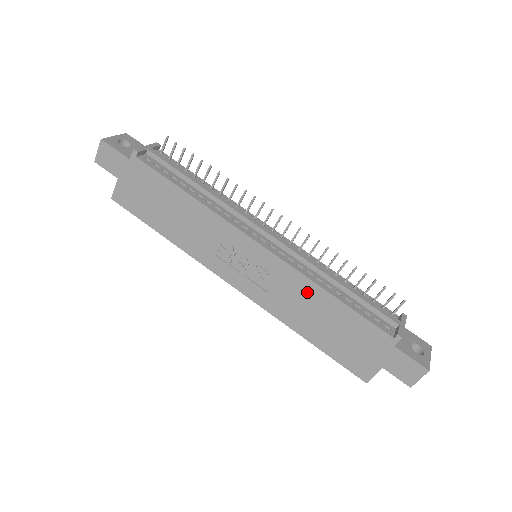
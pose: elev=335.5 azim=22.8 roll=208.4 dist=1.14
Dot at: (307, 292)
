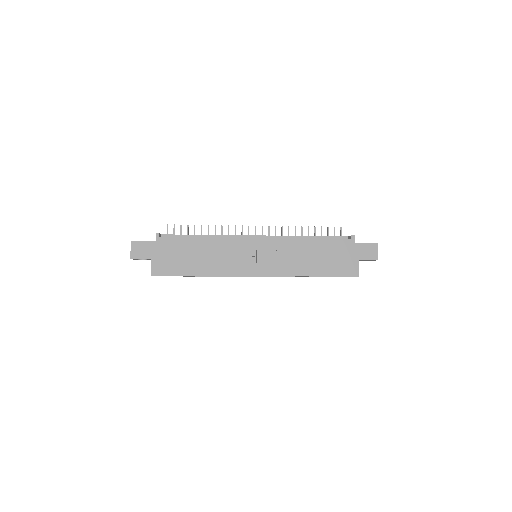
Dot at: (297, 247)
